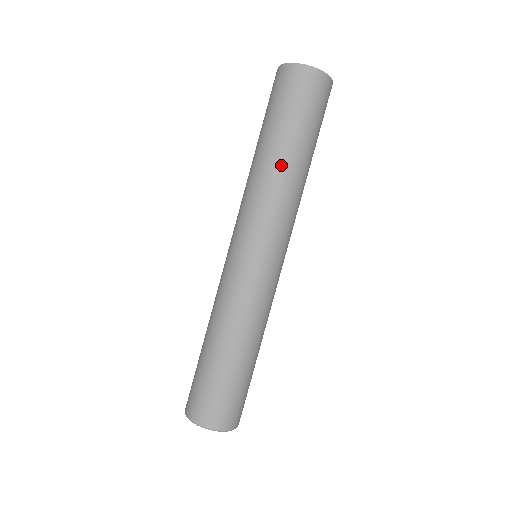
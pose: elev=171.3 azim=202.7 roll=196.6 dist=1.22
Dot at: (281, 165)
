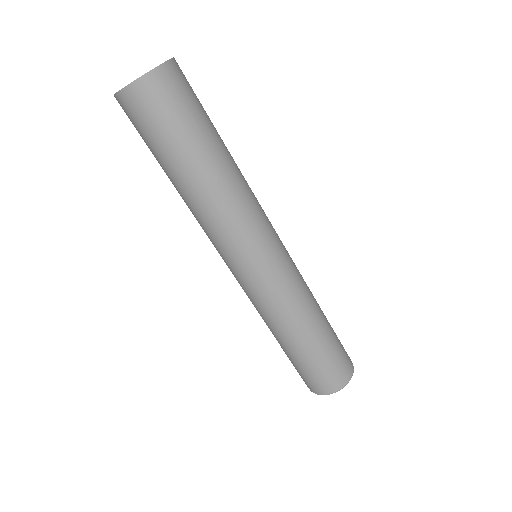
Dot at: (184, 196)
